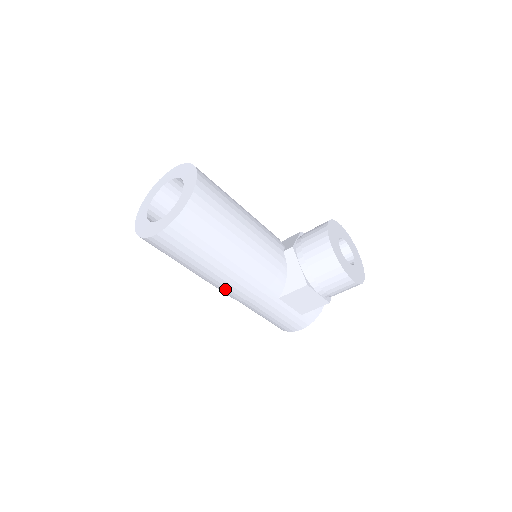
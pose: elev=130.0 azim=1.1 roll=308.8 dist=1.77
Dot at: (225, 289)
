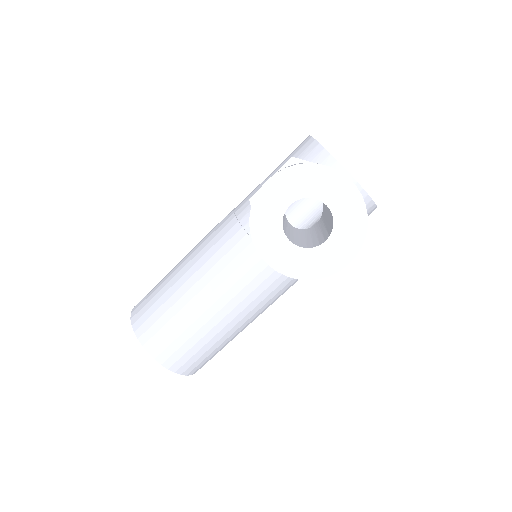
Dot at: occluded
